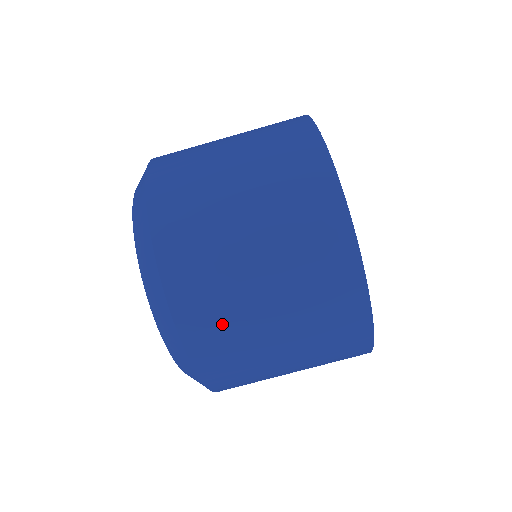
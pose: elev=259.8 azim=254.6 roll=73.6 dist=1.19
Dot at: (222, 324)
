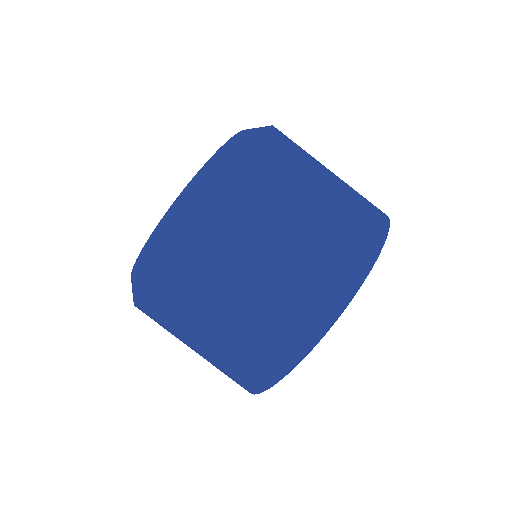
Dot at: (267, 186)
